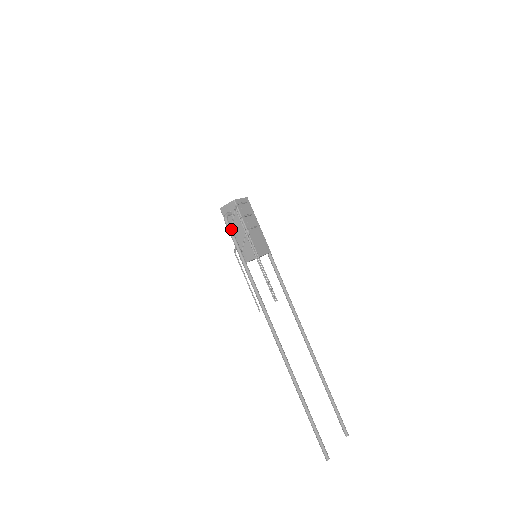
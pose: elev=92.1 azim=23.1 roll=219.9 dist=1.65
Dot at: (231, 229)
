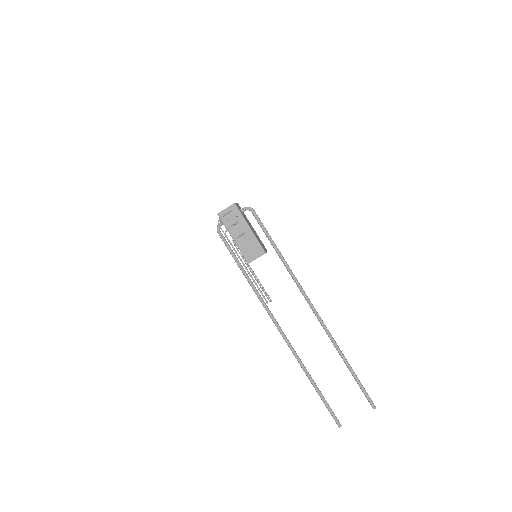
Dot at: (223, 240)
